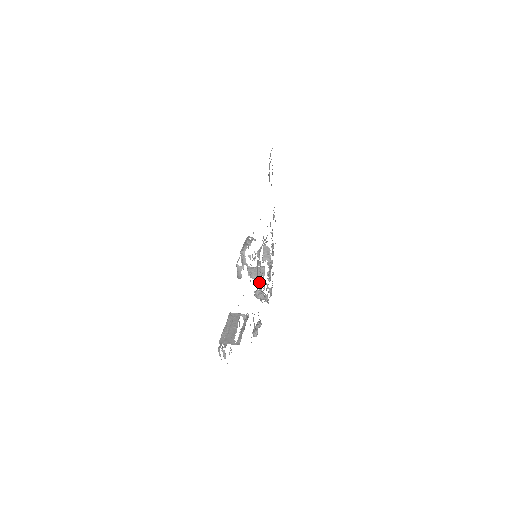
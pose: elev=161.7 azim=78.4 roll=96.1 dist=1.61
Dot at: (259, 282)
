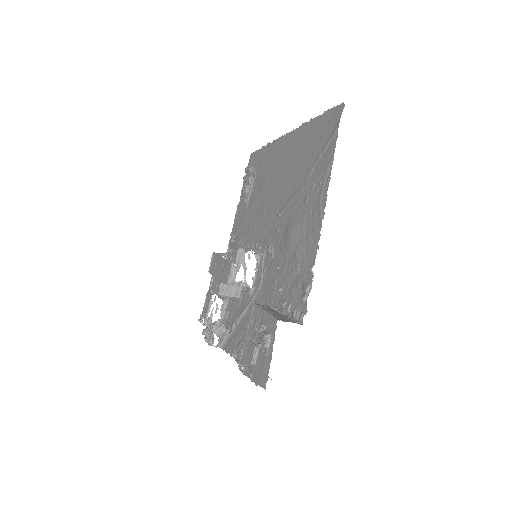
Dot at: (249, 293)
